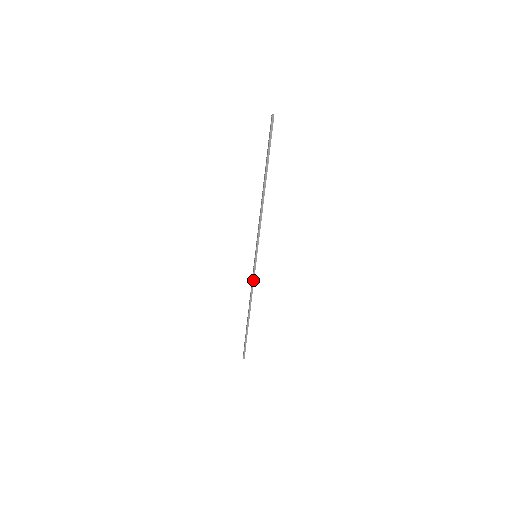
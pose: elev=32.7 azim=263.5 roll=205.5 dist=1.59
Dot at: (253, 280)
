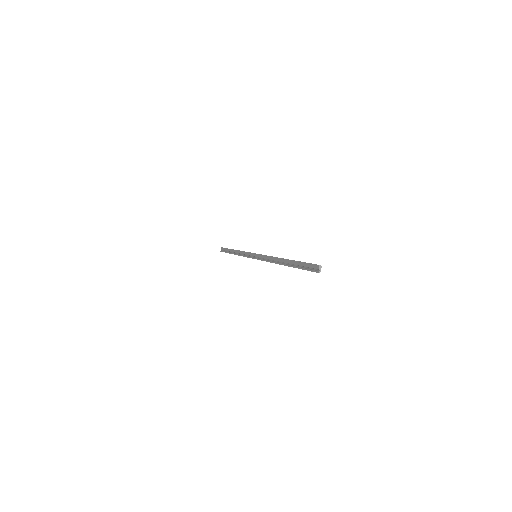
Dot at: (247, 257)
